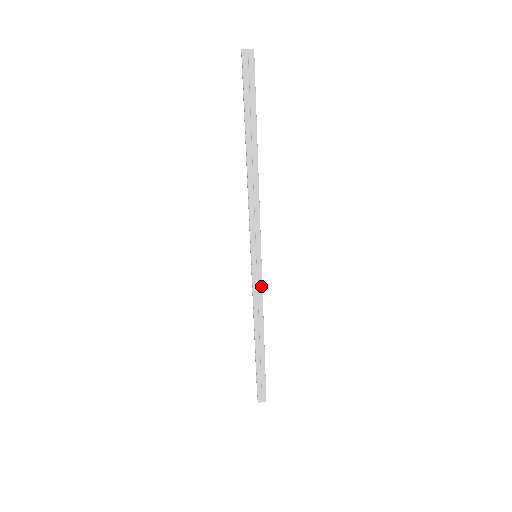
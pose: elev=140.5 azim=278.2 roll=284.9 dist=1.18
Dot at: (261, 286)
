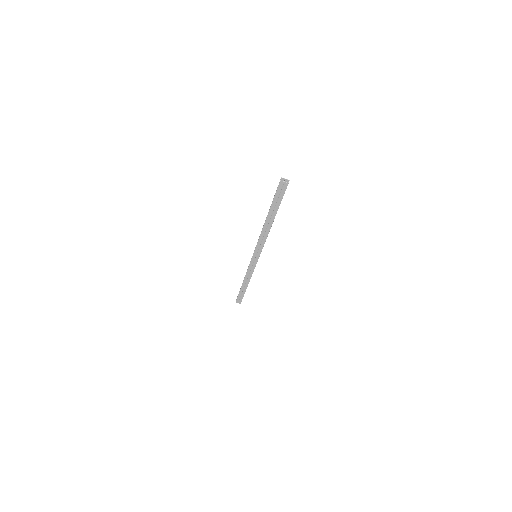
Dot at: (254, 268)
